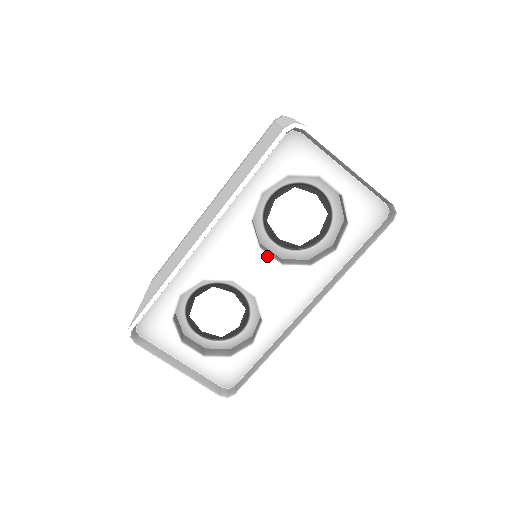
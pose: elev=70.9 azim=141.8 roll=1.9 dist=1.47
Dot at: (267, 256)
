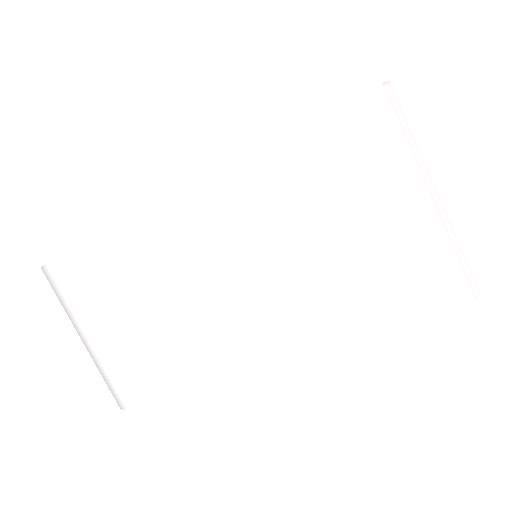
Dot at: occluded
